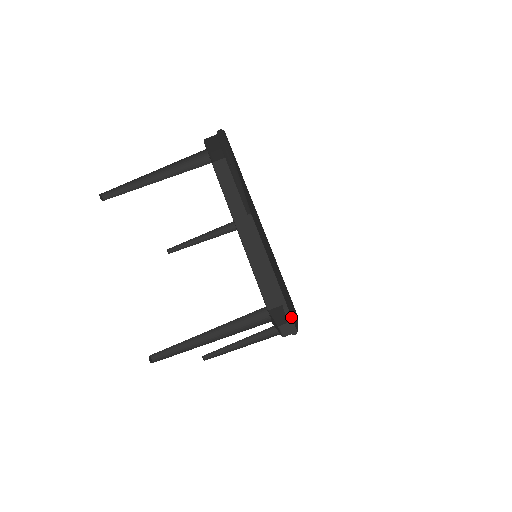
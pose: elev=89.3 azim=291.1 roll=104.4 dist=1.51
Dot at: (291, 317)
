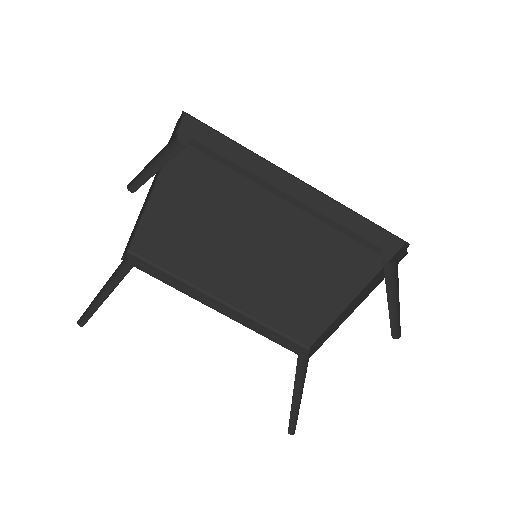
Dot at: (392, 258)
